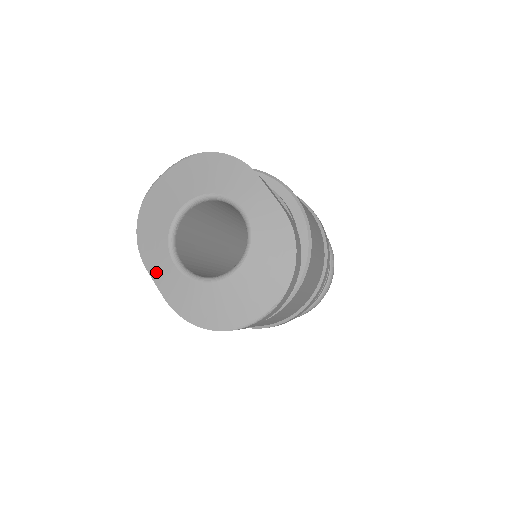
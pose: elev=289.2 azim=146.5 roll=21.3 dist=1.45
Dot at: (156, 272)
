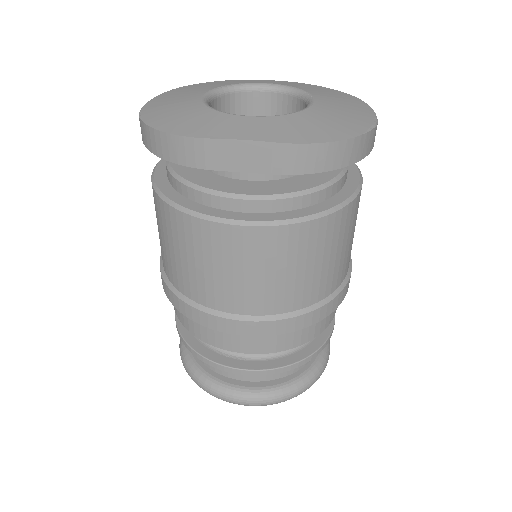
Dot at: (233, 132)
